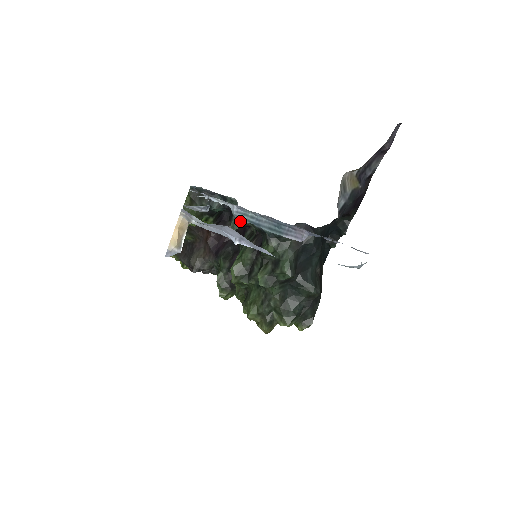
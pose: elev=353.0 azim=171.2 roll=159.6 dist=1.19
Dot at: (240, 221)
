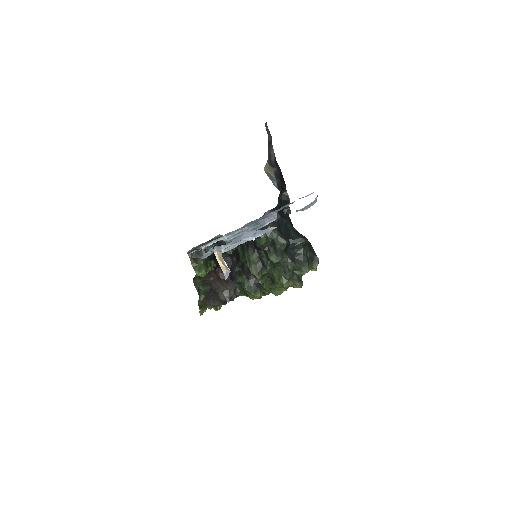
Dot at: occluded
